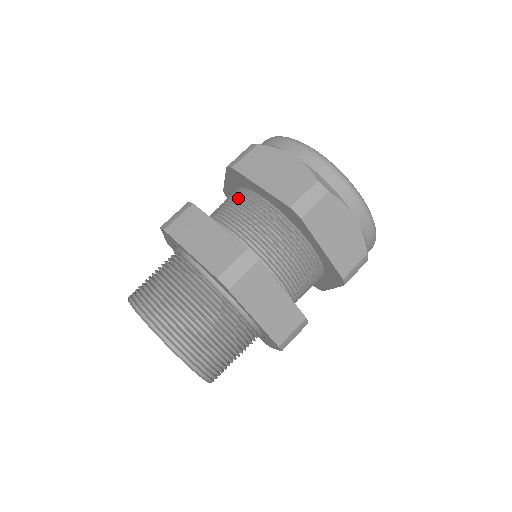
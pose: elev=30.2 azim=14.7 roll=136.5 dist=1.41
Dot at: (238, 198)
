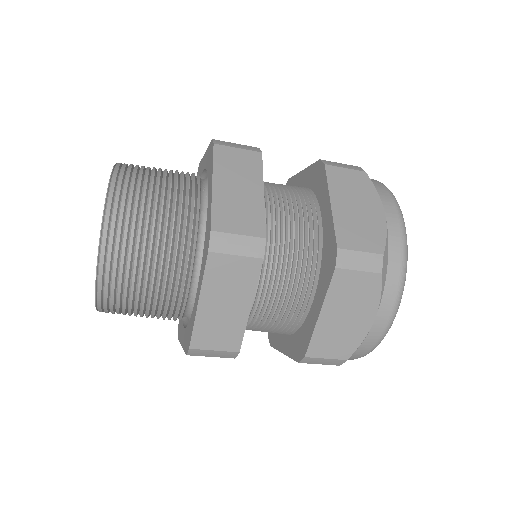
Dot at: (300, 194)
